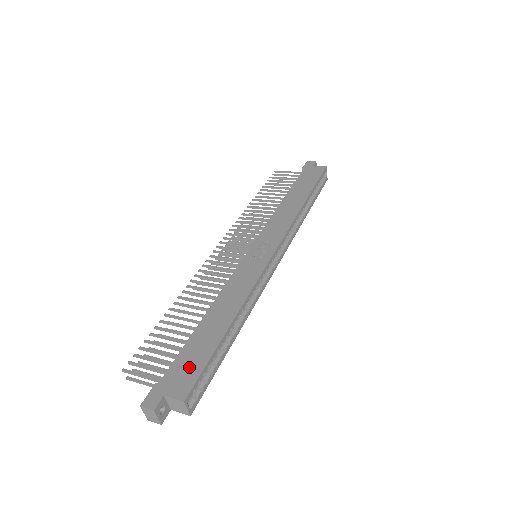
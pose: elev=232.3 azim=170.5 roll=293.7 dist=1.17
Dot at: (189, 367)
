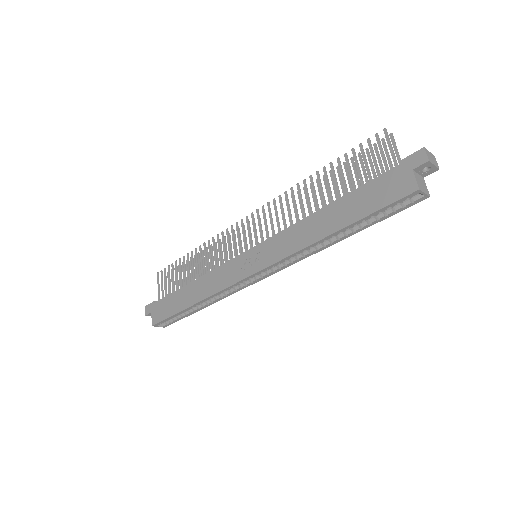
Dot at: (164, 310)
